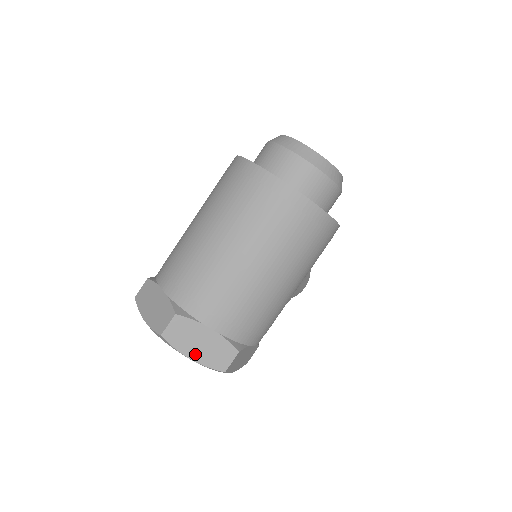
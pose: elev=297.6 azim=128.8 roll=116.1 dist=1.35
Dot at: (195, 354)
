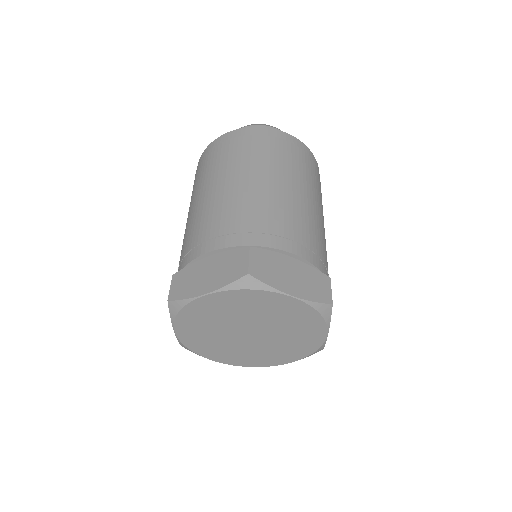
Dot at: (293, 289)
